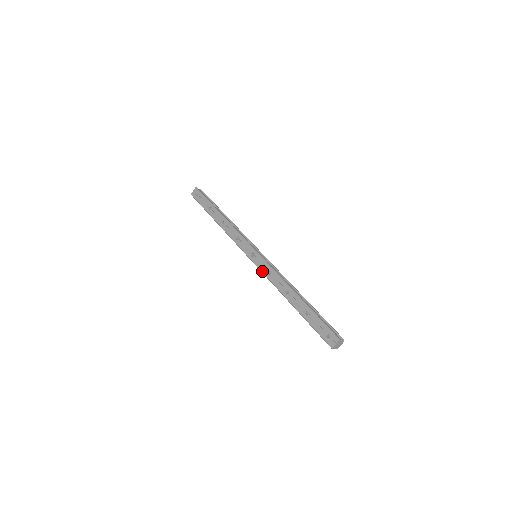
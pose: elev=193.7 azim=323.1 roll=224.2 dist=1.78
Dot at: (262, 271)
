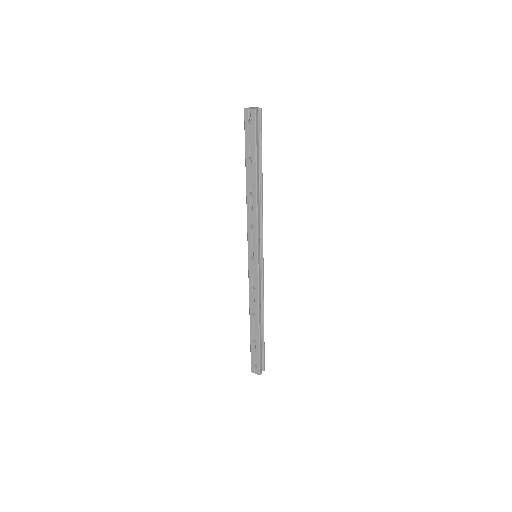
Dot at: (249, 278)
